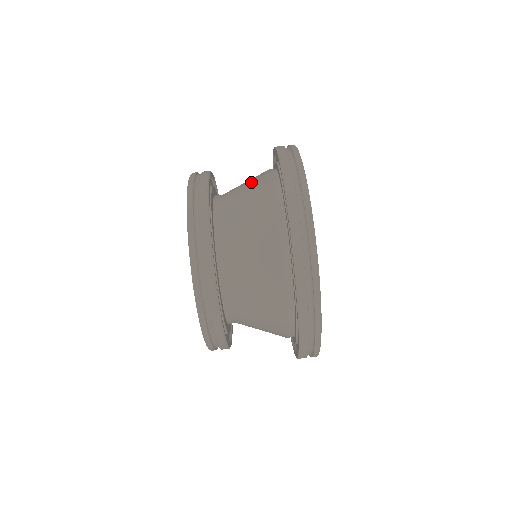
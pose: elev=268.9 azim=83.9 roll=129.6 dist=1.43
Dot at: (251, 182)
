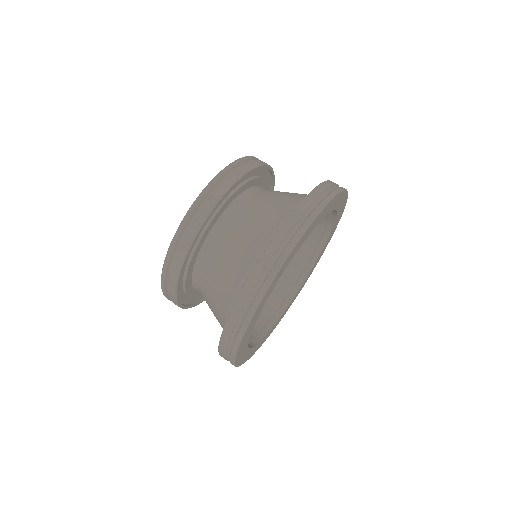
Dot at: occluded
